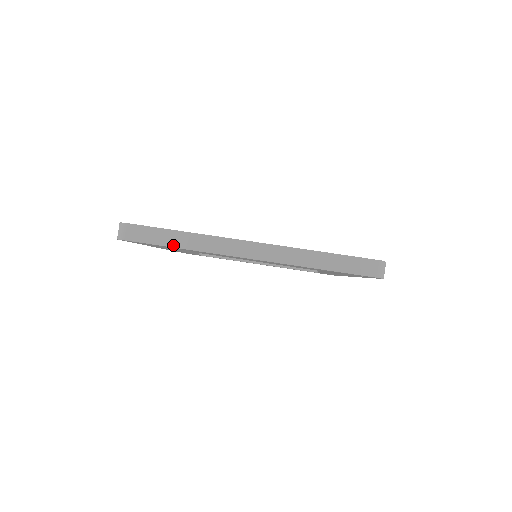
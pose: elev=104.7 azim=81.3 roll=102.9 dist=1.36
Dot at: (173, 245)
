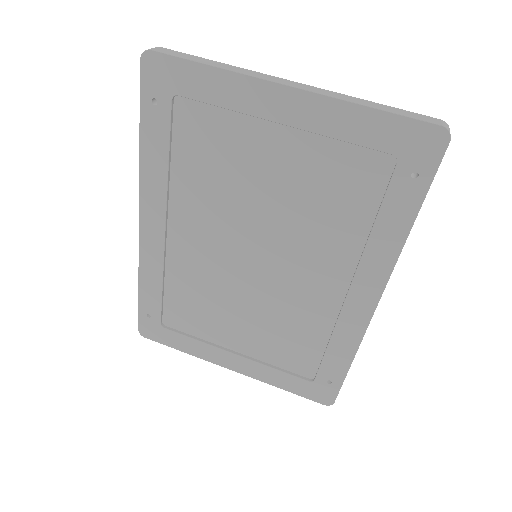
Dot at: (204, 63)
